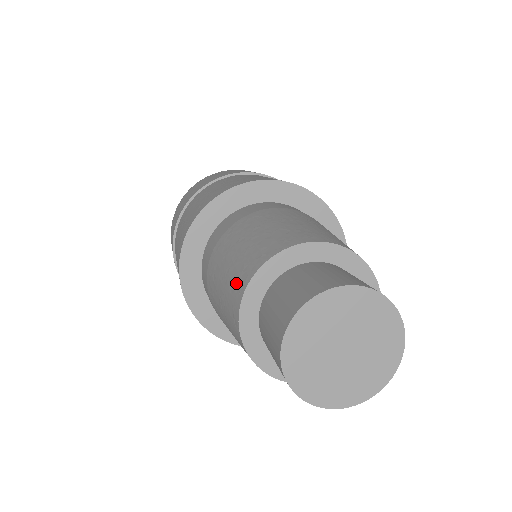
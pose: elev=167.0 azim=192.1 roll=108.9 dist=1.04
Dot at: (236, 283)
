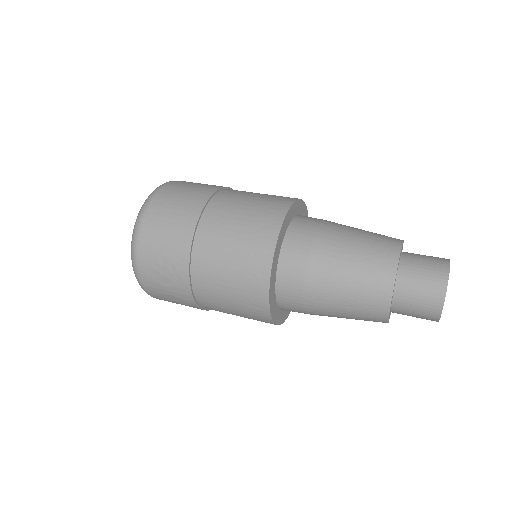
Dot at: (384, 247)
